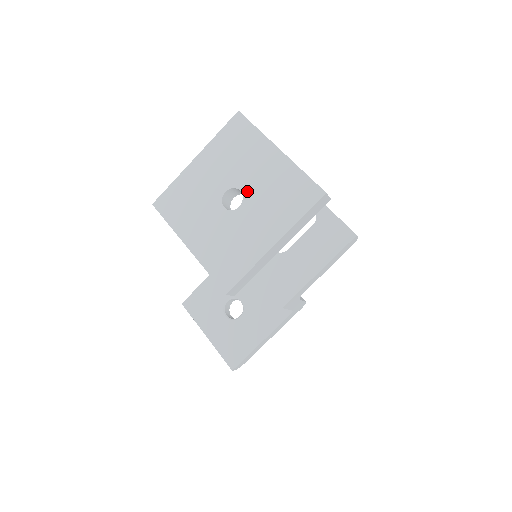
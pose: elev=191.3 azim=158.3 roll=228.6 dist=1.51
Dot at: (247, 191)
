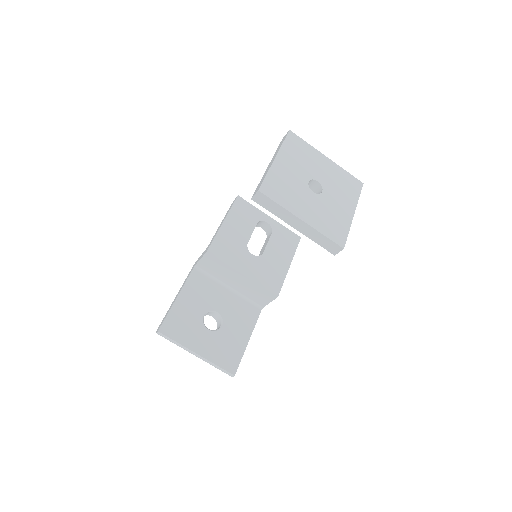
Dot at: (322, 181)
